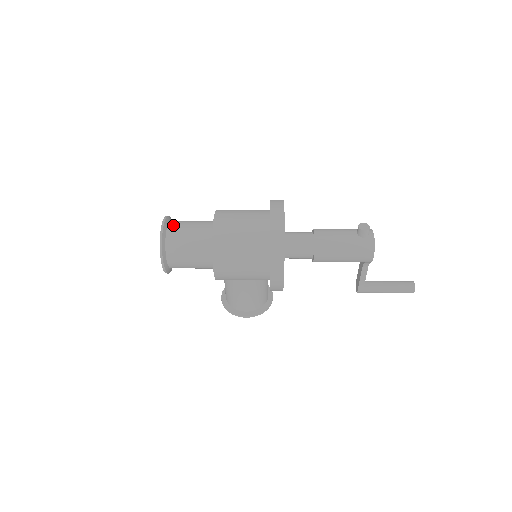
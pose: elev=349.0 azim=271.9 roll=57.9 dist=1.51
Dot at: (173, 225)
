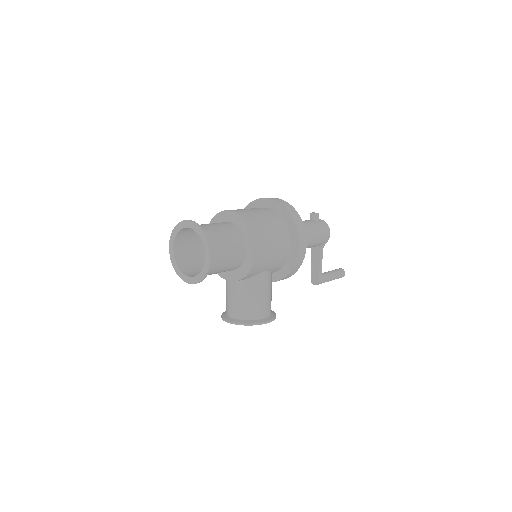
Dot at: occluded
